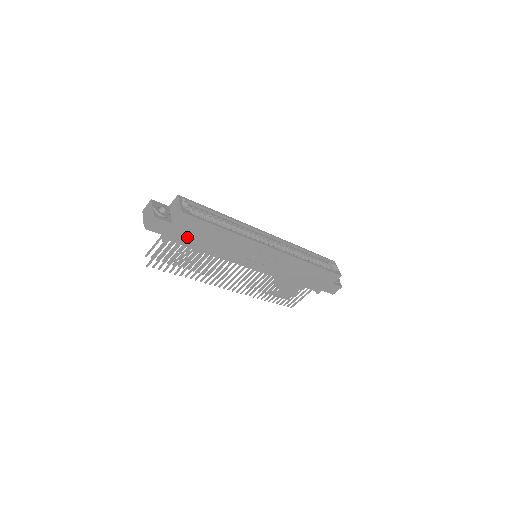
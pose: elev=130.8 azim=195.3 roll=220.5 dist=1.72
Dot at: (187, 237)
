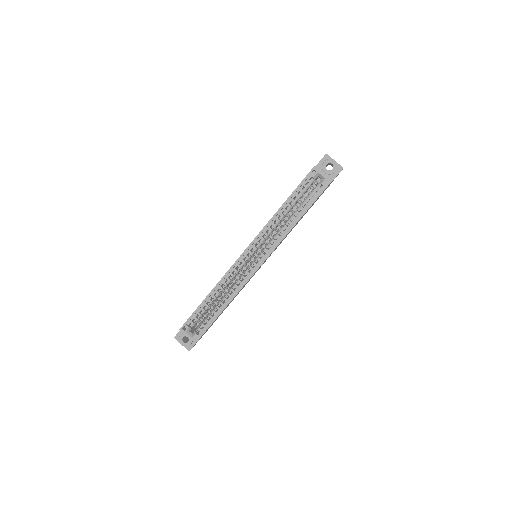
Dot at: occluded
